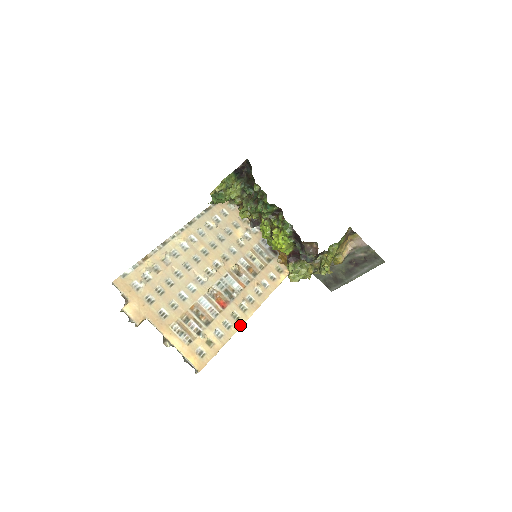
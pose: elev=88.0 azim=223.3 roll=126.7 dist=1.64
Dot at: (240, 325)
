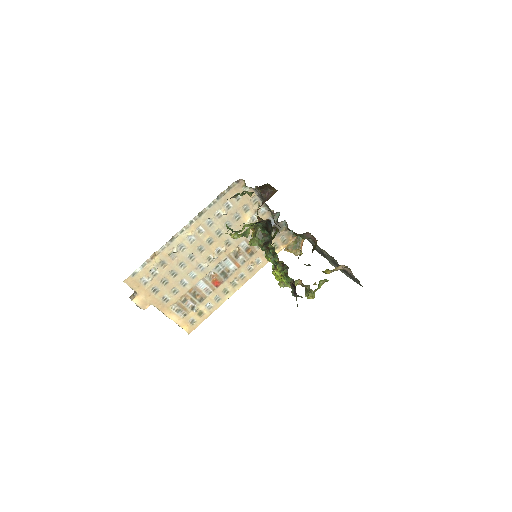
Dot at: (228, 297)
